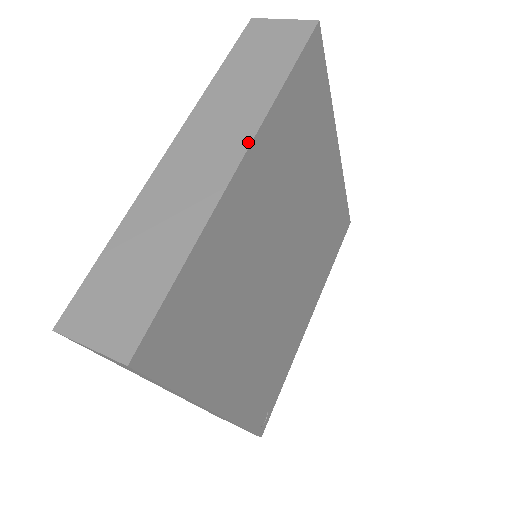
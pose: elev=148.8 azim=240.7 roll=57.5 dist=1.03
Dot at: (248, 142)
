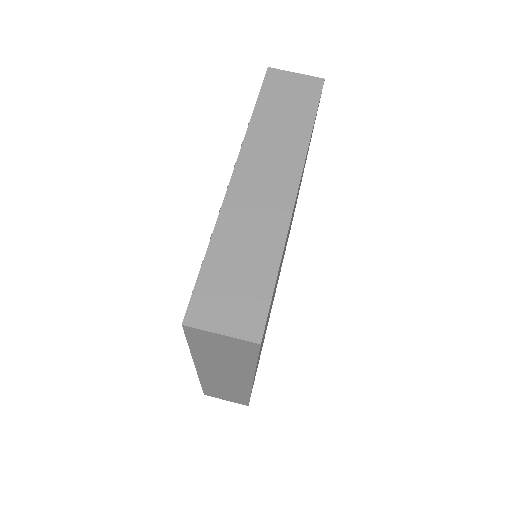
Dot at: (299, 173)
